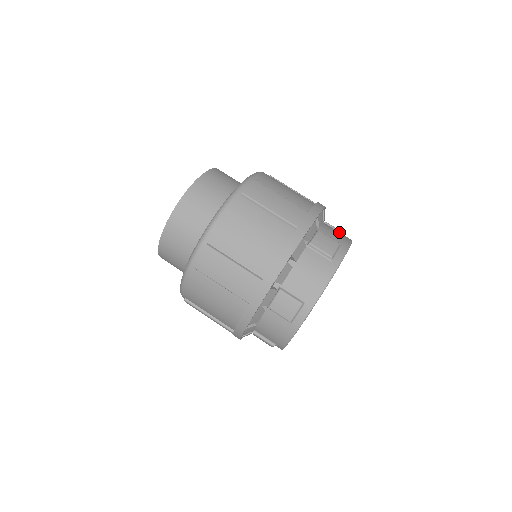
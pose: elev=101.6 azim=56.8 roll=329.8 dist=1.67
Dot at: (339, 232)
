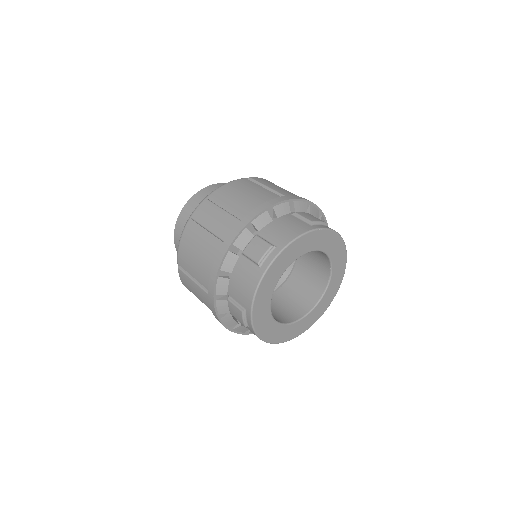
Dot at: occluded
